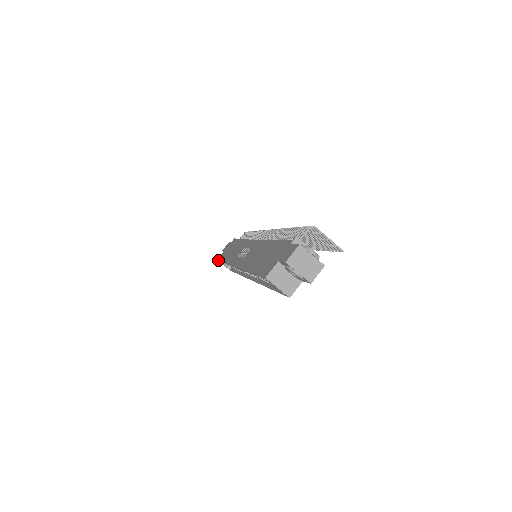
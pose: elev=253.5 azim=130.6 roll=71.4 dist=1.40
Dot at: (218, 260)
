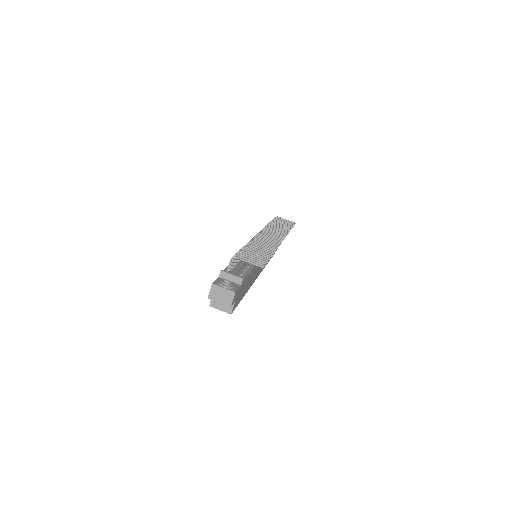
Dot at: occluded
